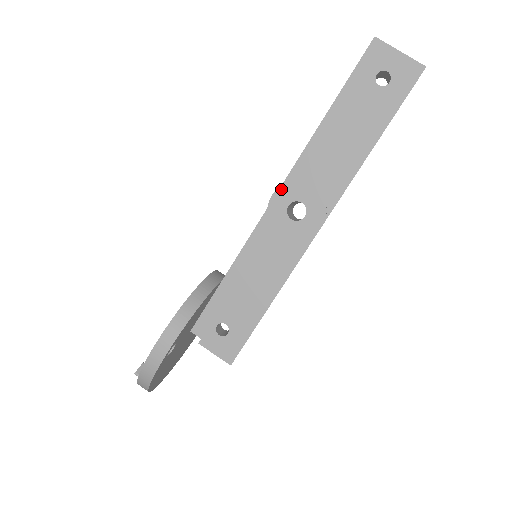
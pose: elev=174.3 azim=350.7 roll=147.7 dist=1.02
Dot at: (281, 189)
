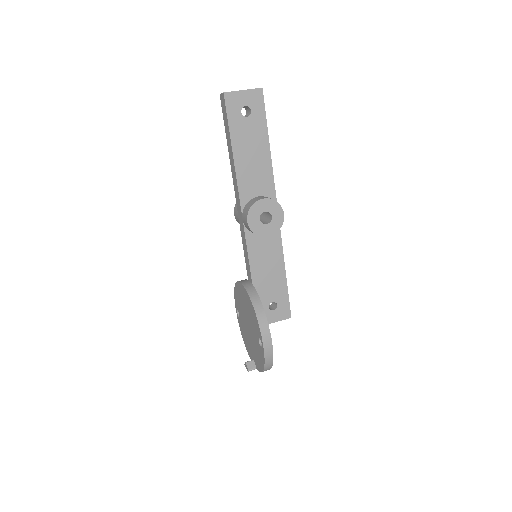
Dot at: (249, 215)
